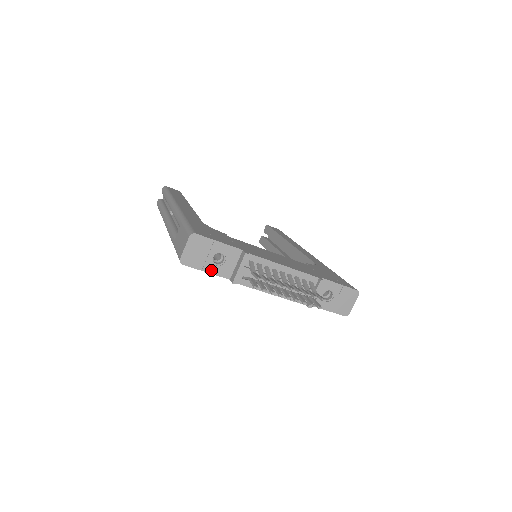
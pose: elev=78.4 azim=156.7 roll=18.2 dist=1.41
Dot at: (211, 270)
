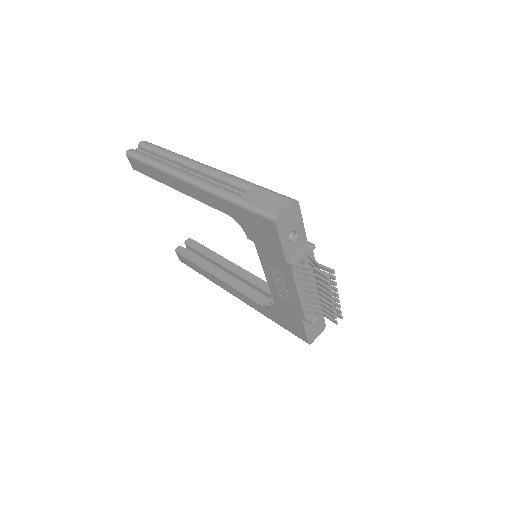
Dot at: (284, 243)
